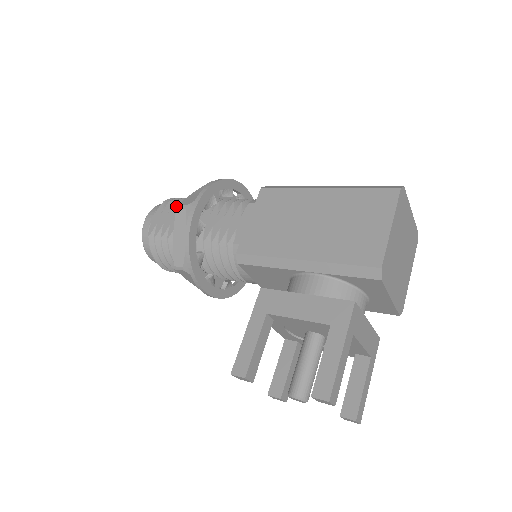
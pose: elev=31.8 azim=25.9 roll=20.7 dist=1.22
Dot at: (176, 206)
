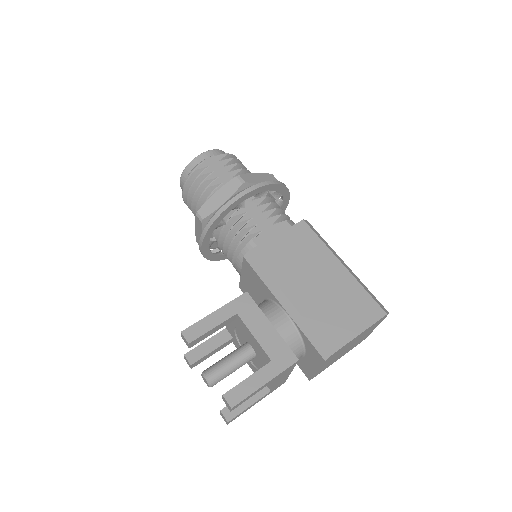
Dot at: (234, 167)
